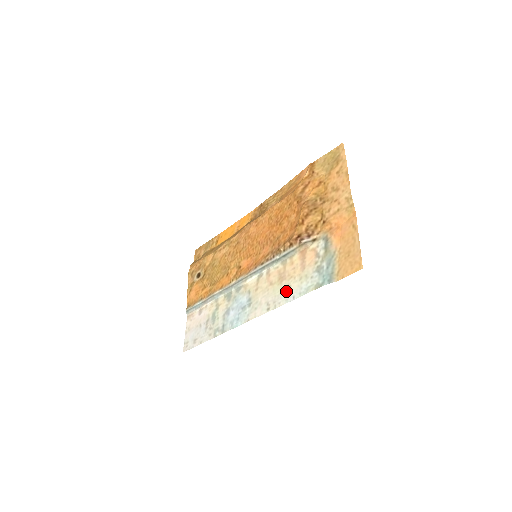
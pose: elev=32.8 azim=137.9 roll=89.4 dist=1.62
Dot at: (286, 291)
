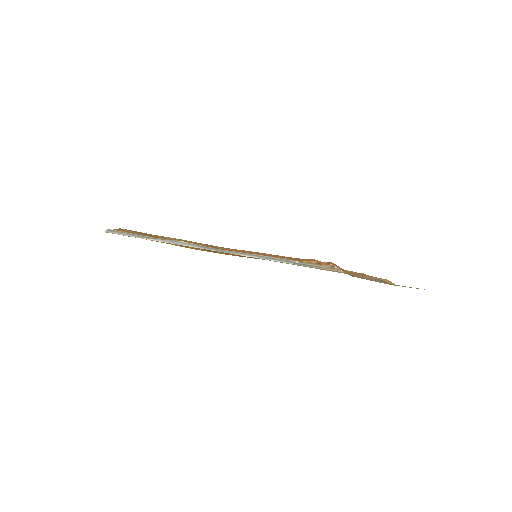
Dot at: occluded
